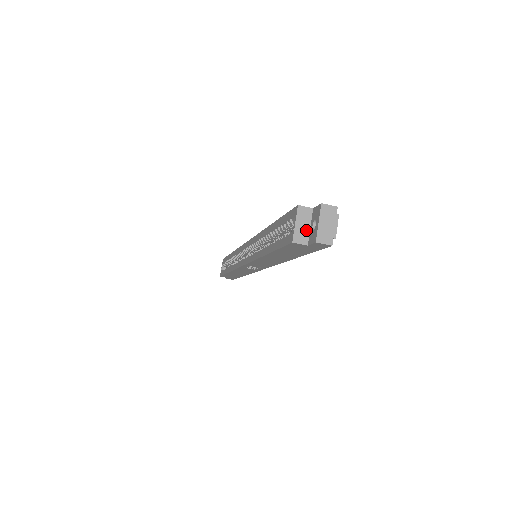
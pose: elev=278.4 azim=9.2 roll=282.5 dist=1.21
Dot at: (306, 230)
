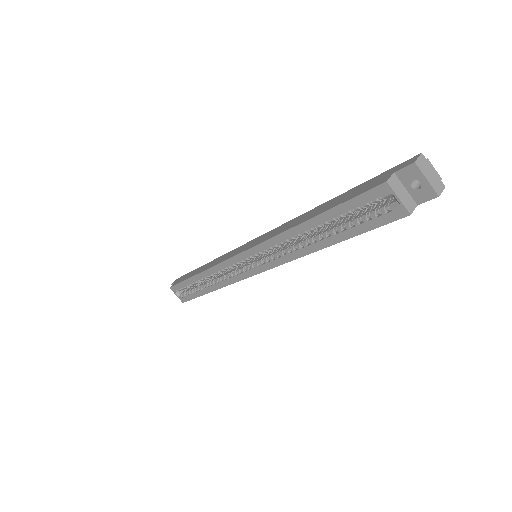
Dot at: (407, 195)
